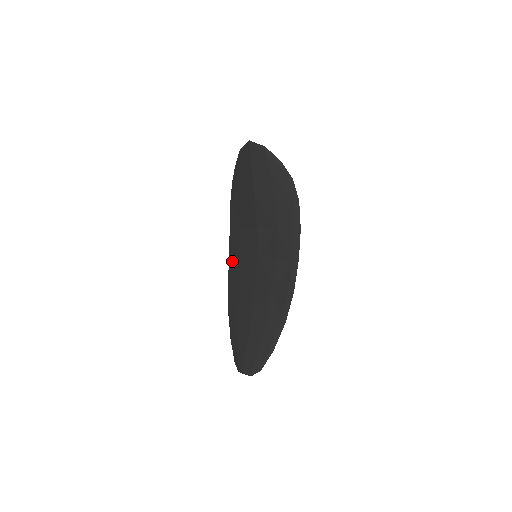
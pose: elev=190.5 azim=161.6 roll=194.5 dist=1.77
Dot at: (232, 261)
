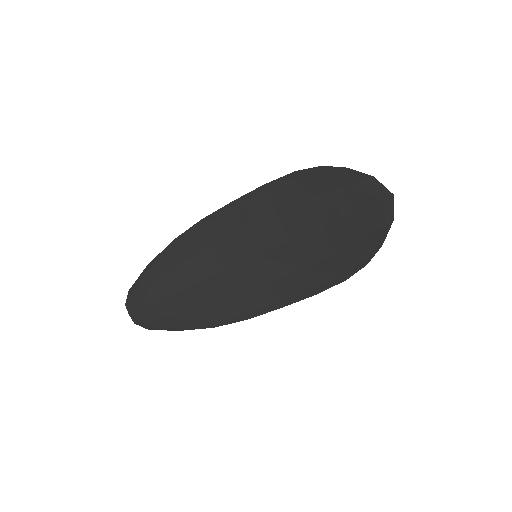
Dot at: (228, 214)
